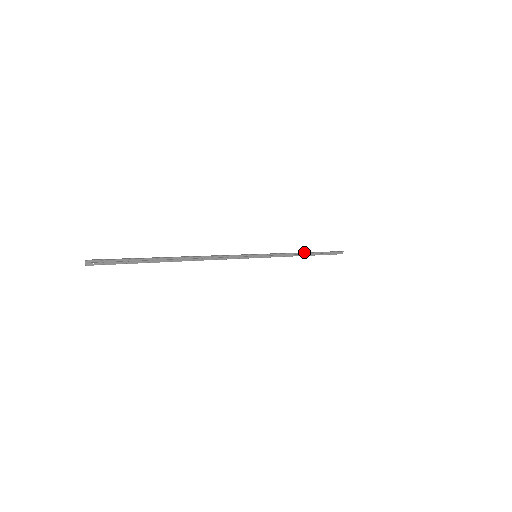
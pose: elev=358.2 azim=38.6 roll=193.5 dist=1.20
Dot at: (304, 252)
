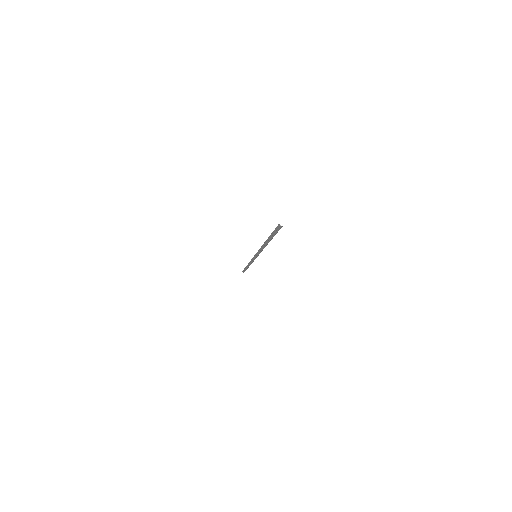
Dot at: occluded
